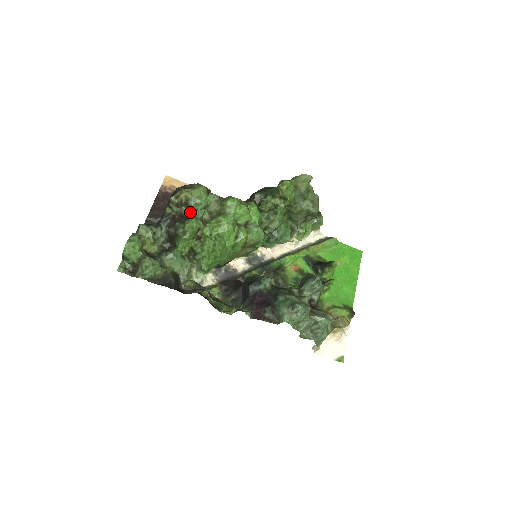
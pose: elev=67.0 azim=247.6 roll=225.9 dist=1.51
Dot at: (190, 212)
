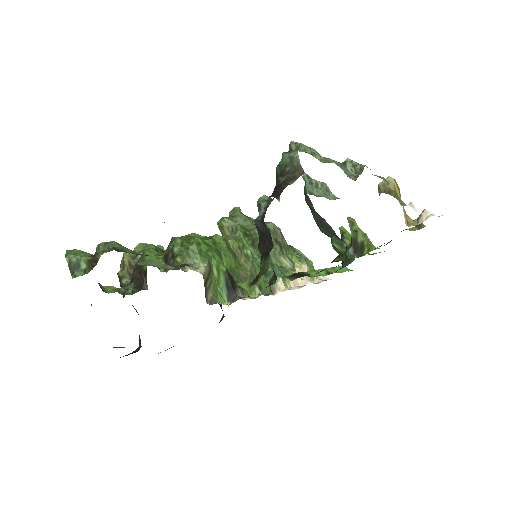
Dot at: occluded
